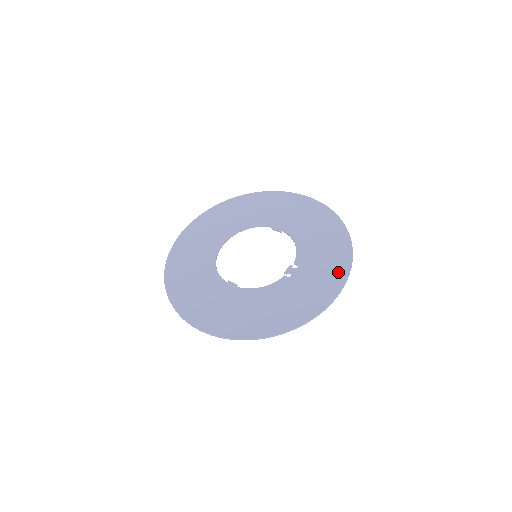
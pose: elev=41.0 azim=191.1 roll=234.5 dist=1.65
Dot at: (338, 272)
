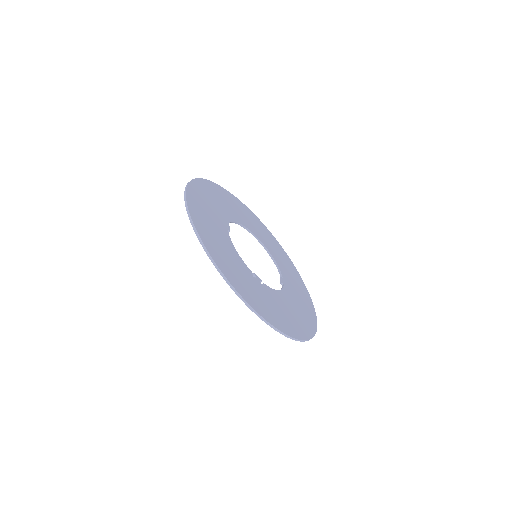
Dot at: (274, 318)
